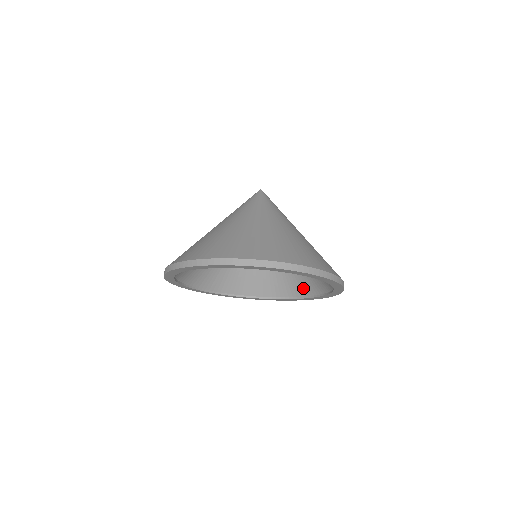
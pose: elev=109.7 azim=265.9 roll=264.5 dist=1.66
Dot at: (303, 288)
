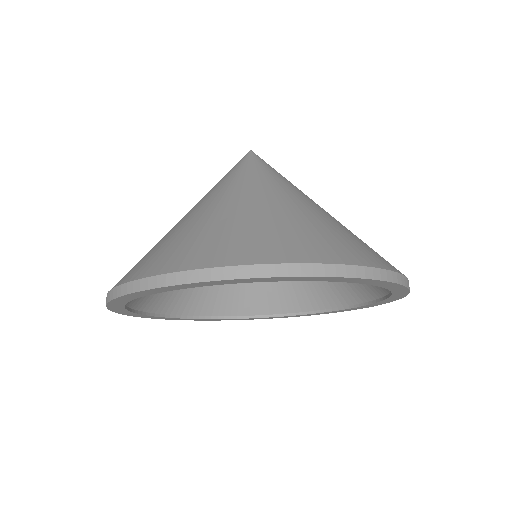
Dot at: (325, 297)
